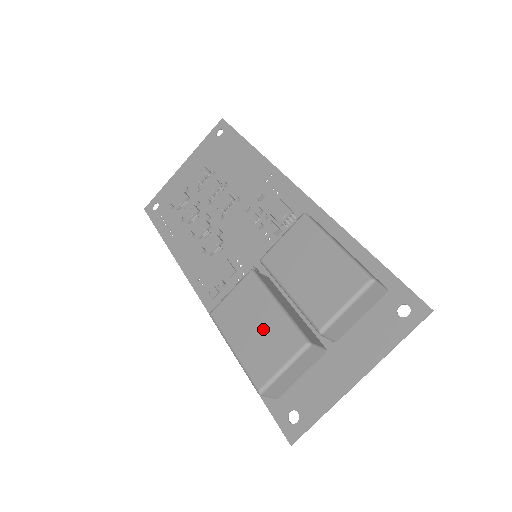
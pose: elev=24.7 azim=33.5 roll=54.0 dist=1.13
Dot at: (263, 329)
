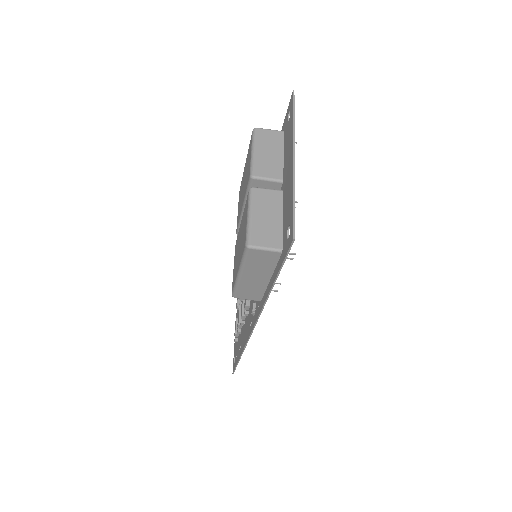
Dot at: (241, 235)
